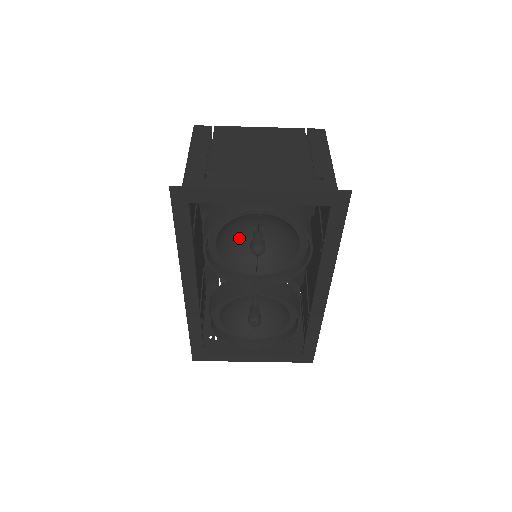
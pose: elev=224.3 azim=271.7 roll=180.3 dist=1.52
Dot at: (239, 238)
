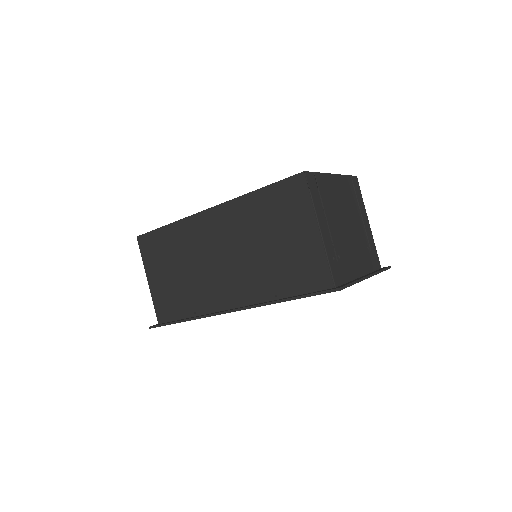
Dot at: occluded
